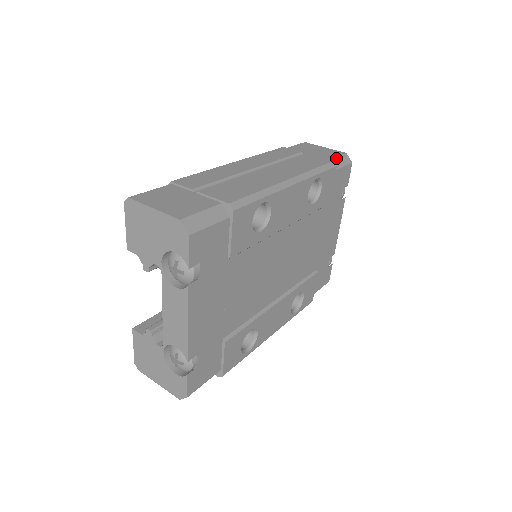
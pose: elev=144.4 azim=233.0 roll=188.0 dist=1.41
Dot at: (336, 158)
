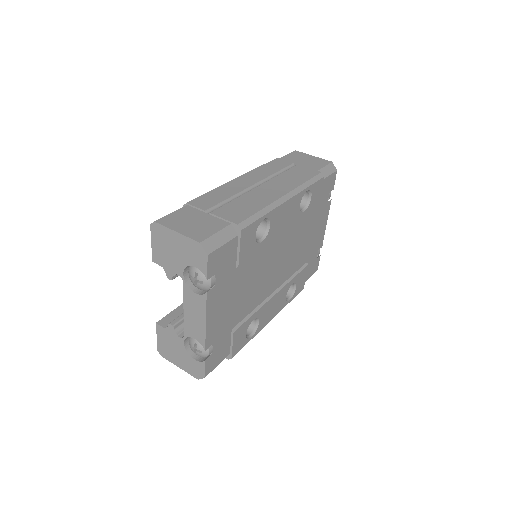
Dot at: (323, 168)
